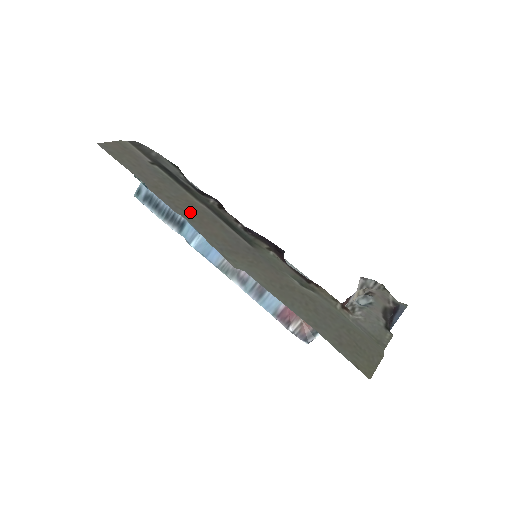
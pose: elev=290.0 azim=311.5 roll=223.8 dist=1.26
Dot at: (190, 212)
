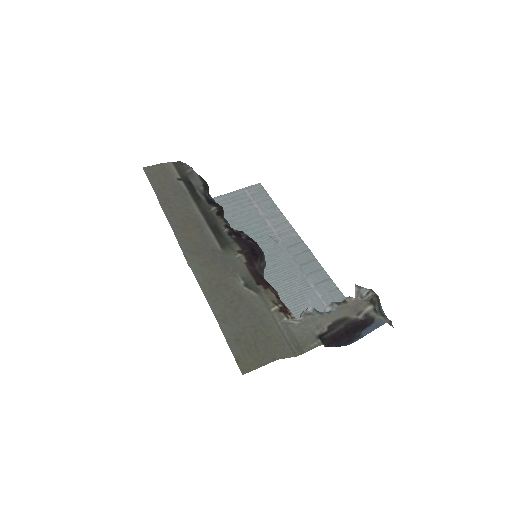
Dot at: (181, 219)
